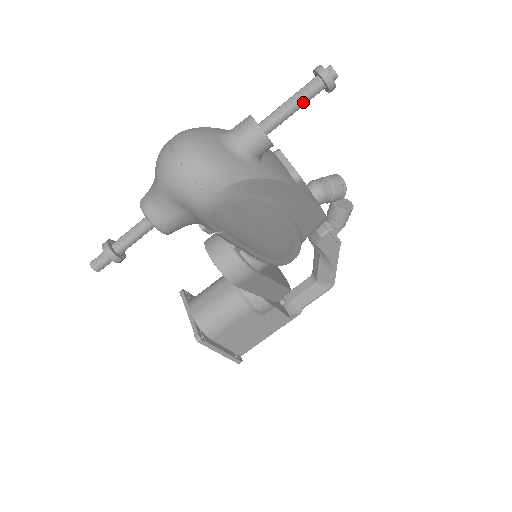
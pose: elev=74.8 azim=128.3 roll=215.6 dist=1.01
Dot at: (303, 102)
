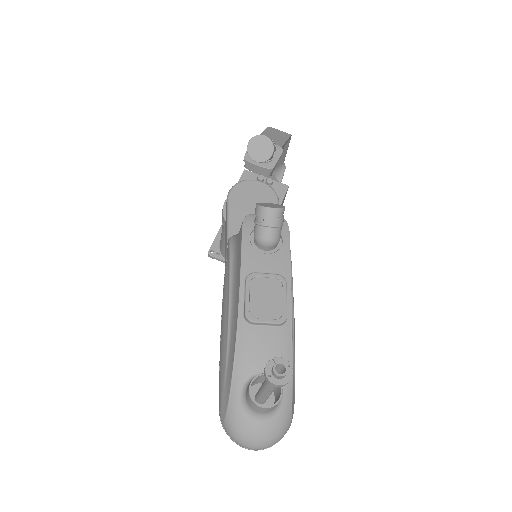
Dot at: occluded
